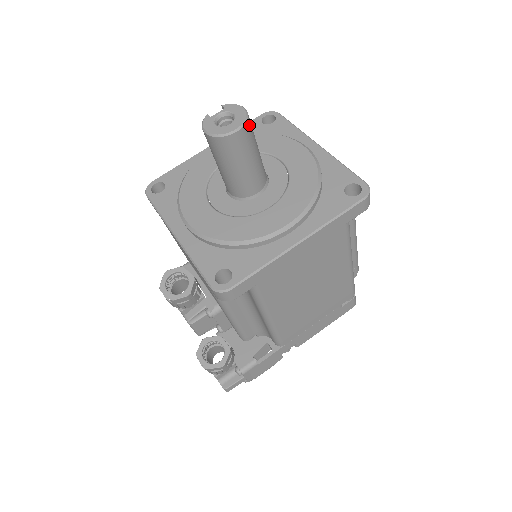
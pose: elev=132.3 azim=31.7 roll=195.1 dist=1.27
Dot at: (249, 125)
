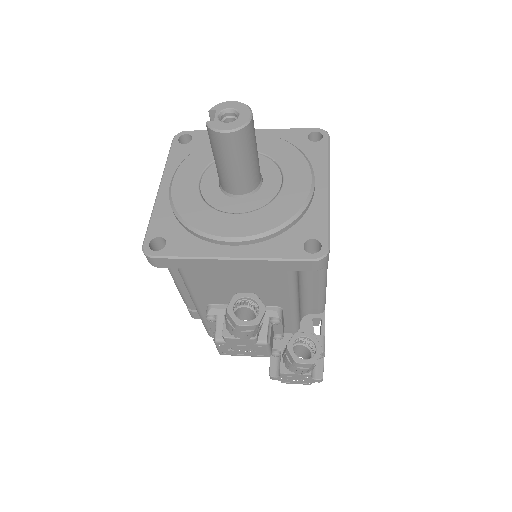
Dot at: occluded
